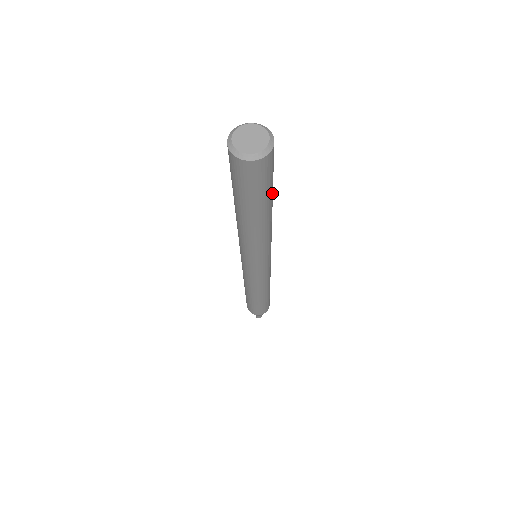
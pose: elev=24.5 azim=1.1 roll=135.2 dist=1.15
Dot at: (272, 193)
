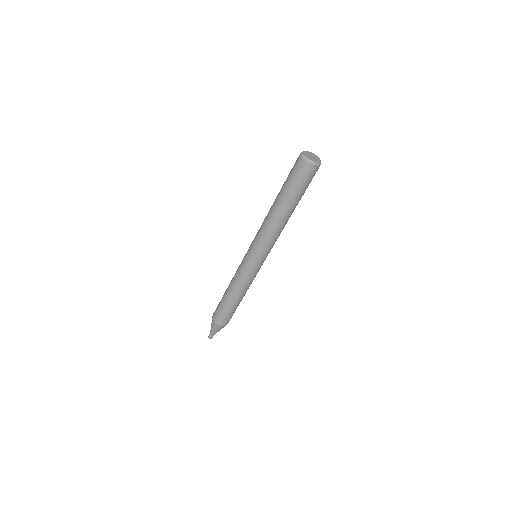
Dot at: occluded
